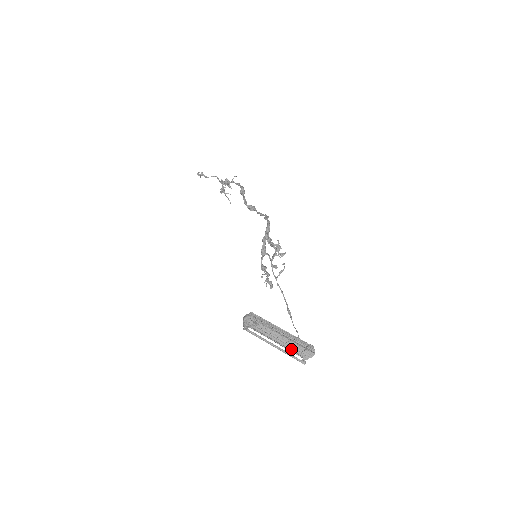
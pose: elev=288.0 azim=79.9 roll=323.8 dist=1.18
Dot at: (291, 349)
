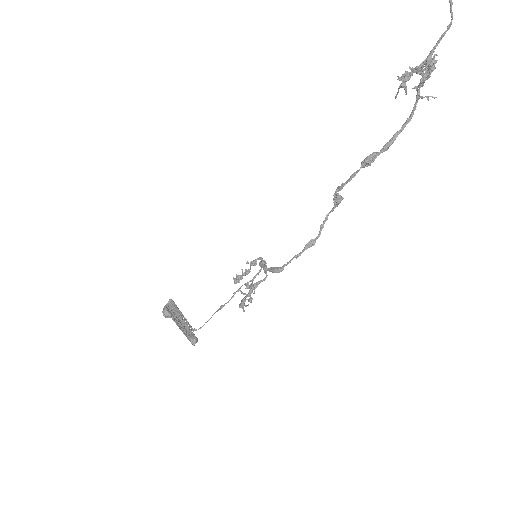
Dot at: (189, 327)
